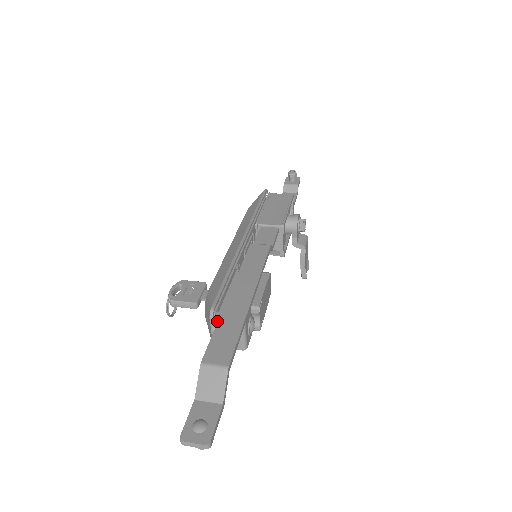
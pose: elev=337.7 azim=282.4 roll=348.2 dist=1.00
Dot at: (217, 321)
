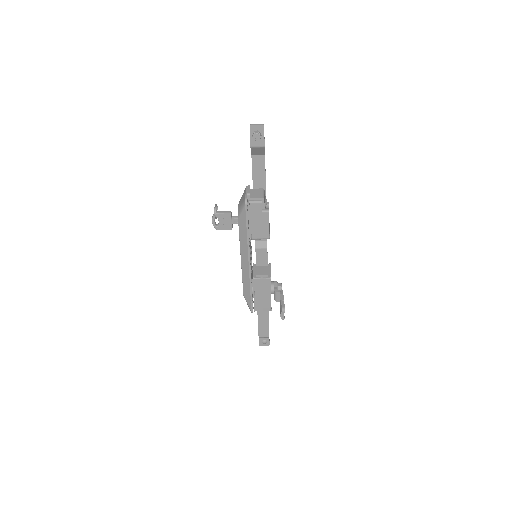
Dot at: occluded
